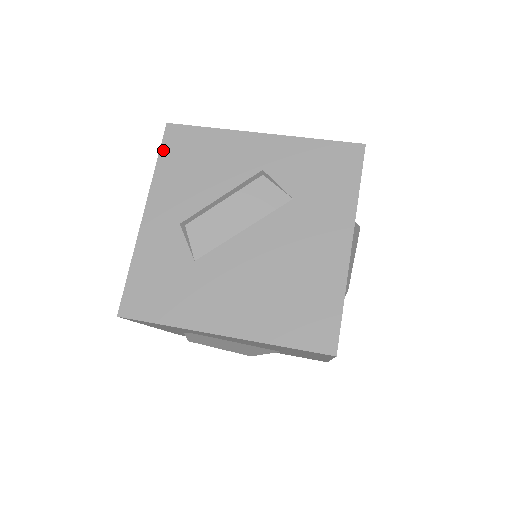
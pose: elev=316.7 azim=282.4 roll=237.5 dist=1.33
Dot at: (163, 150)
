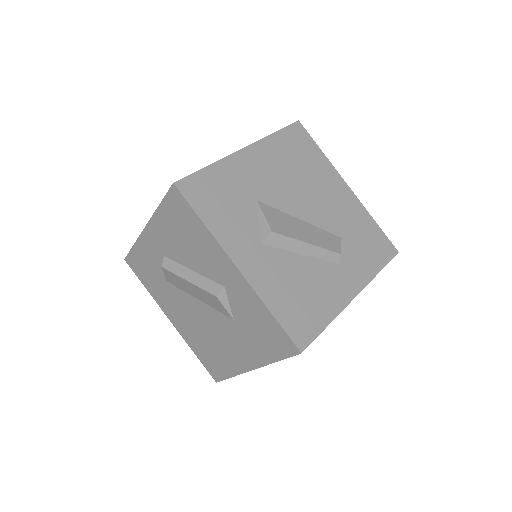
Dot at: (165, 201)
